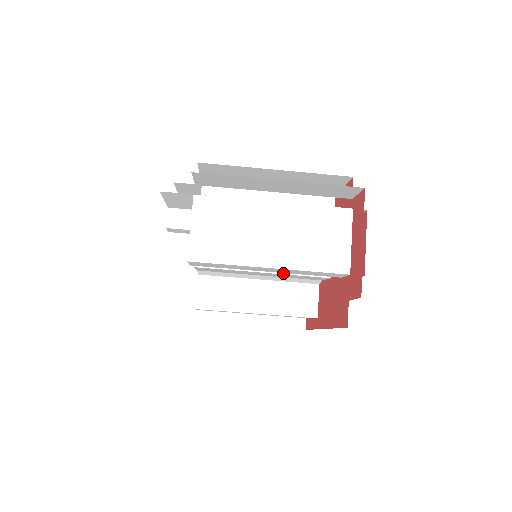
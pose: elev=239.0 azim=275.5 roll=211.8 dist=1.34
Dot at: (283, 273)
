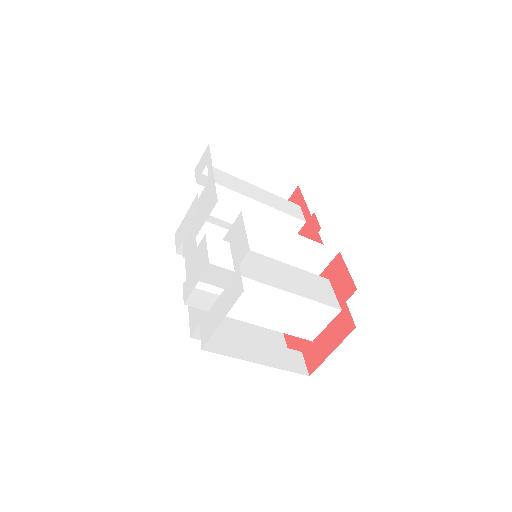
Dot at: occluded
